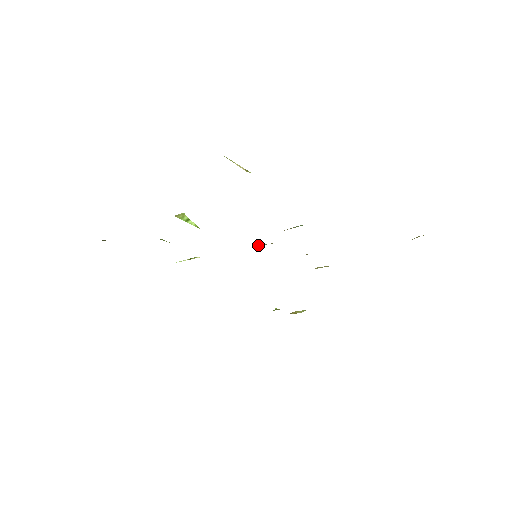
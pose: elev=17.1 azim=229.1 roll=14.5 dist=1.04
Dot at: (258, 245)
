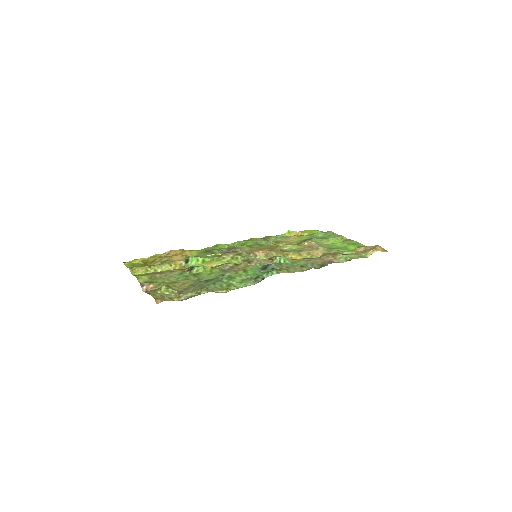
Dot at: (256, 256)
